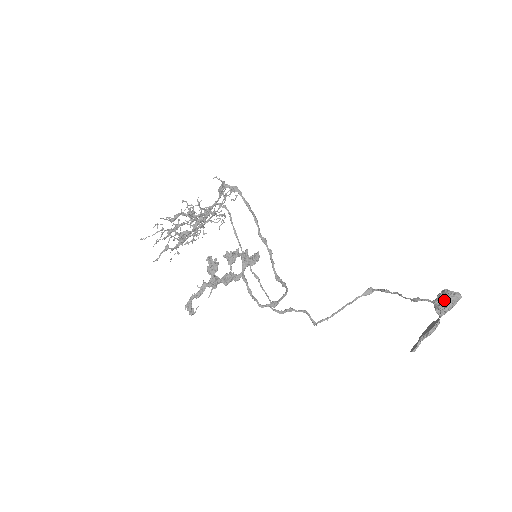
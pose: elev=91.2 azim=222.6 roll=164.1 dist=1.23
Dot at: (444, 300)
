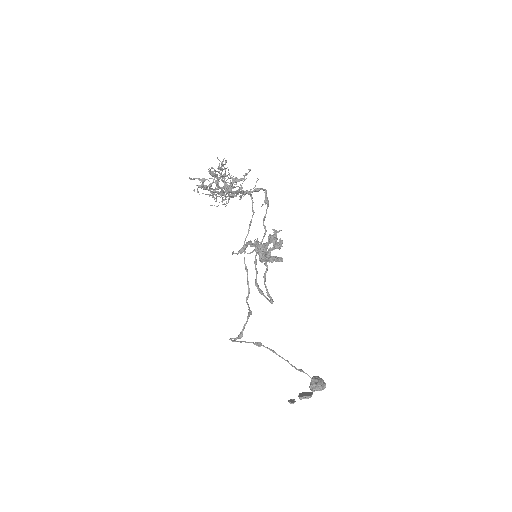
Dot at: (321, 382)
